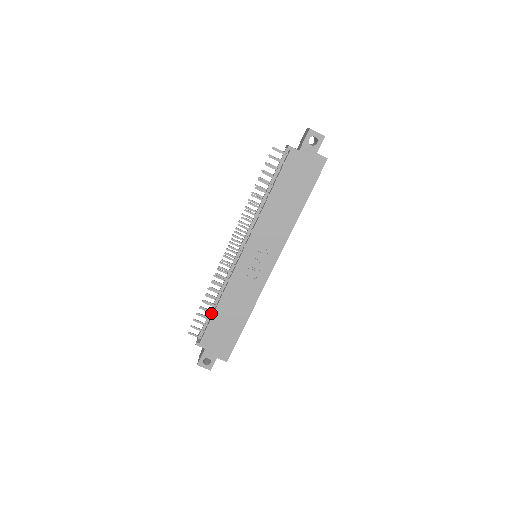
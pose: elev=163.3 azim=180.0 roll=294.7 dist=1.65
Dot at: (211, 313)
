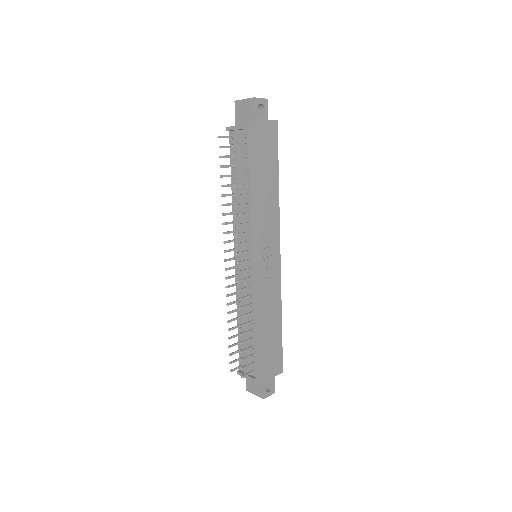
Dot at: (247, 342)
